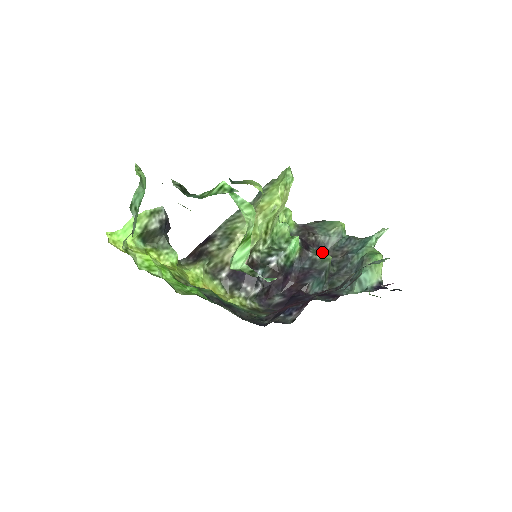
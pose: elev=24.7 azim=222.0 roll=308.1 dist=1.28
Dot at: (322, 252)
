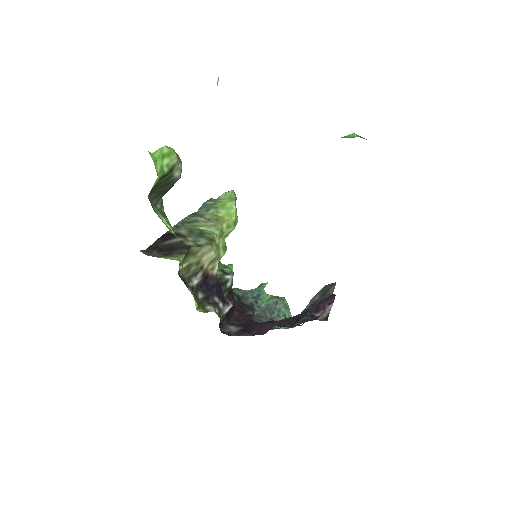
Dot at: occluded
